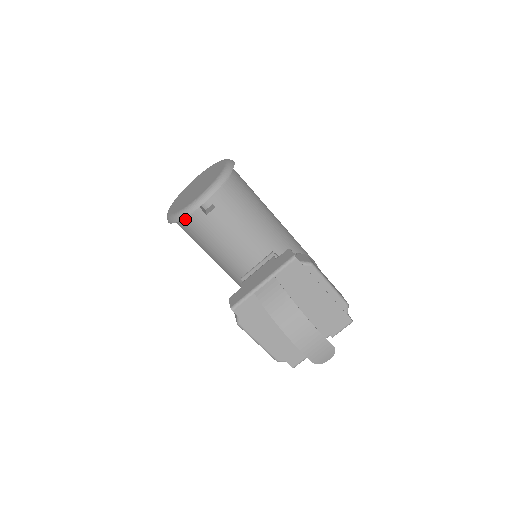
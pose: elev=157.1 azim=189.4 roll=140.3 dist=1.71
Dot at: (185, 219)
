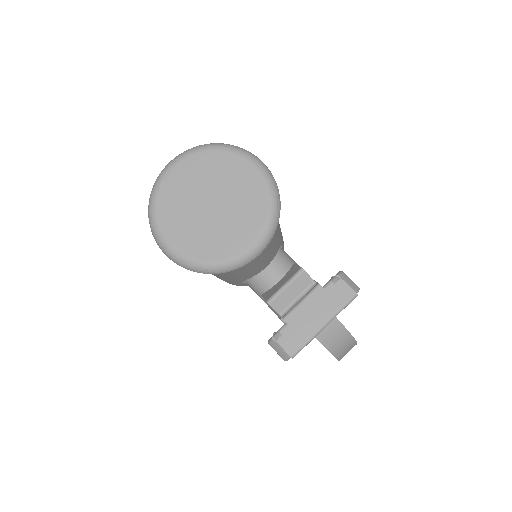
Dot at: occluded
